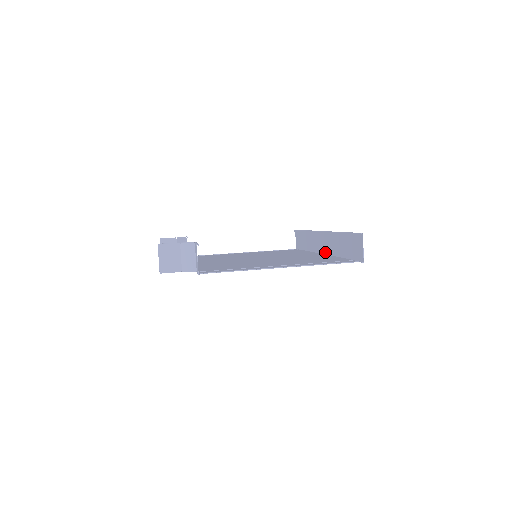
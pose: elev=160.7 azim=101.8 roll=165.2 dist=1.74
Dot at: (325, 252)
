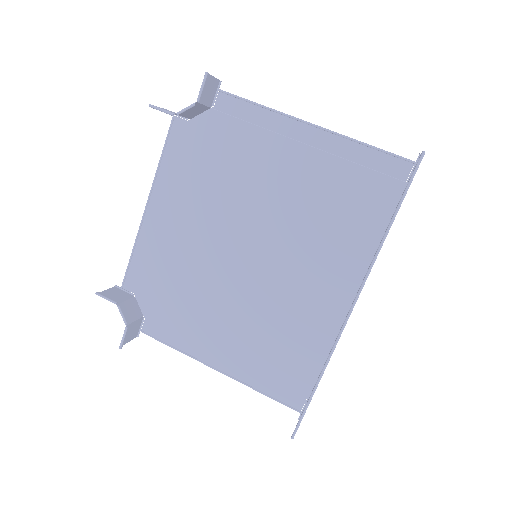
Dot at: occluded
